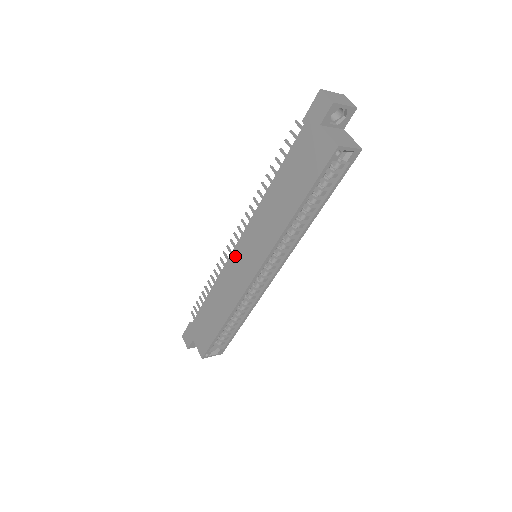
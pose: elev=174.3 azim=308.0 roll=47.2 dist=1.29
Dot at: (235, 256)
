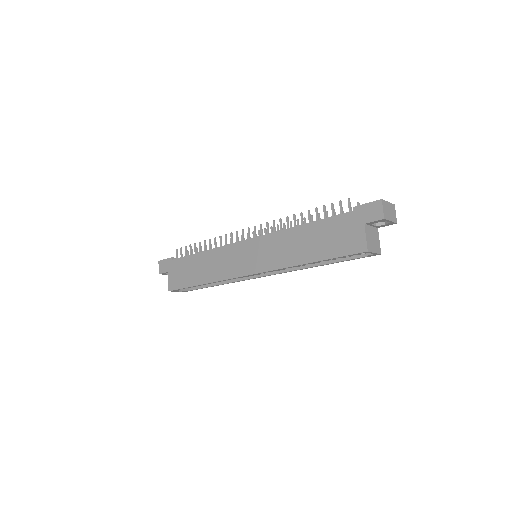
Dot at: (240, 247)
